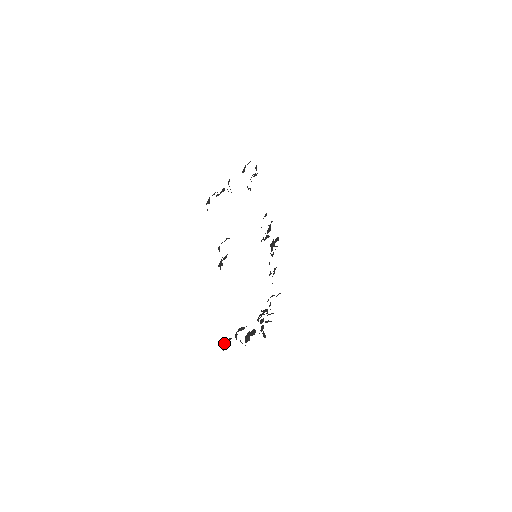
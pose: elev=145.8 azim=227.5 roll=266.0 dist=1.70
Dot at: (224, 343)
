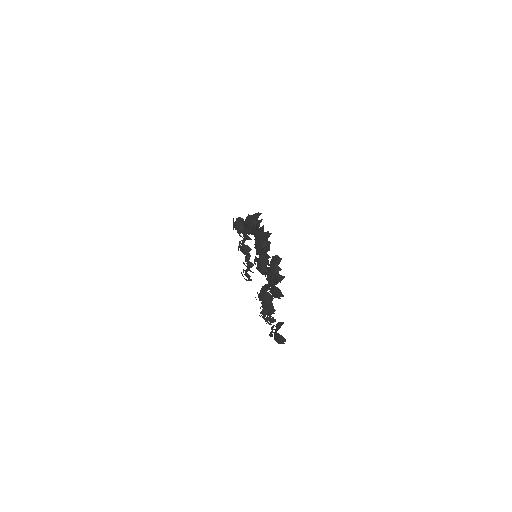
Dot at: (245, 279)
